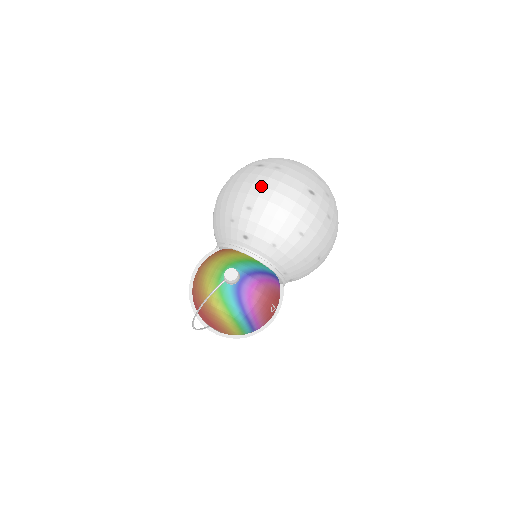
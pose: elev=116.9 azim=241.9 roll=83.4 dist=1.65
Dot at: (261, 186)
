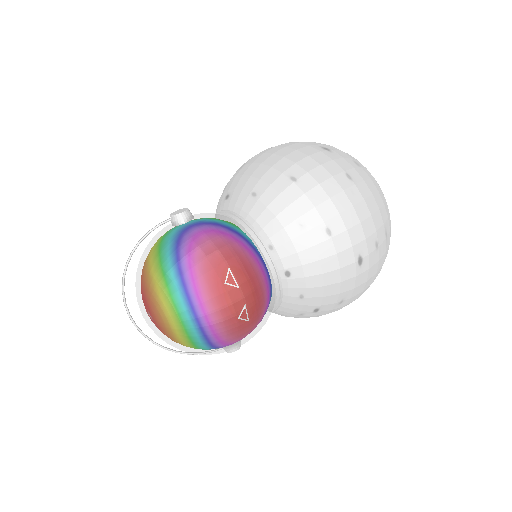
Dot at: (264, 150)
